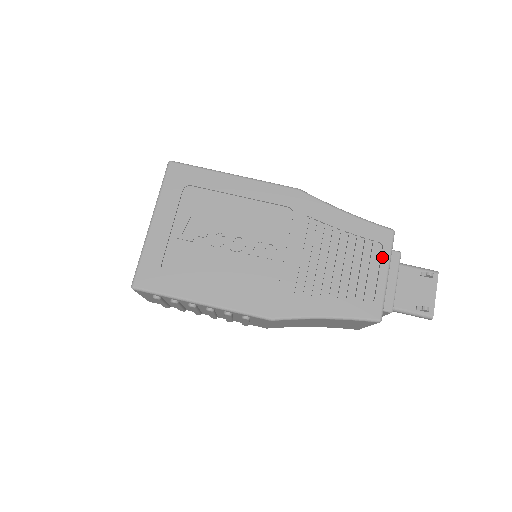
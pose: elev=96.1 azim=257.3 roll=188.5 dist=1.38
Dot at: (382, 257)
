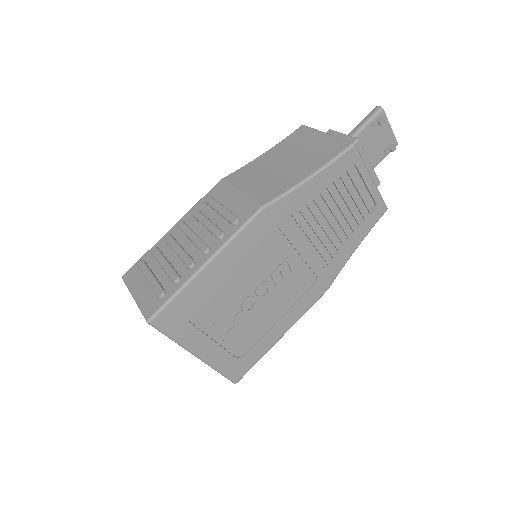
Dot at: (361, 174)
